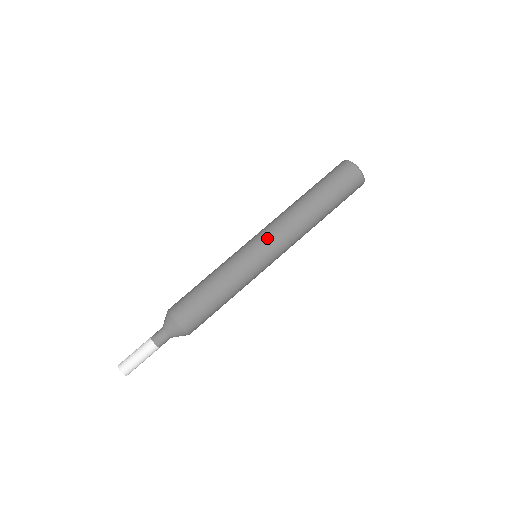
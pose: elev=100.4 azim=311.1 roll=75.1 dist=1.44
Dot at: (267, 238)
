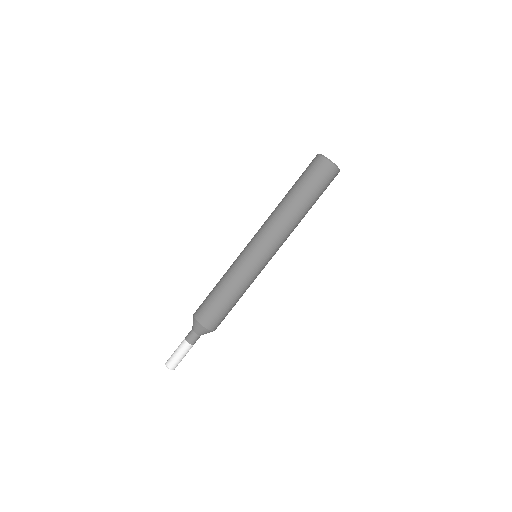
Dot at: (265, 244)
